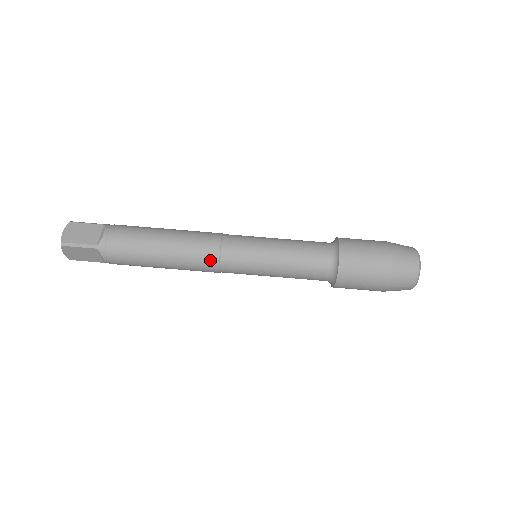
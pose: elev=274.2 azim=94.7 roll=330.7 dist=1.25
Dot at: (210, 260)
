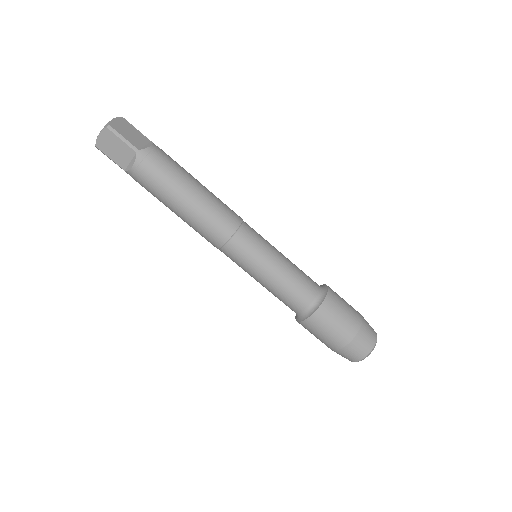
Dot at: (225, 230)
